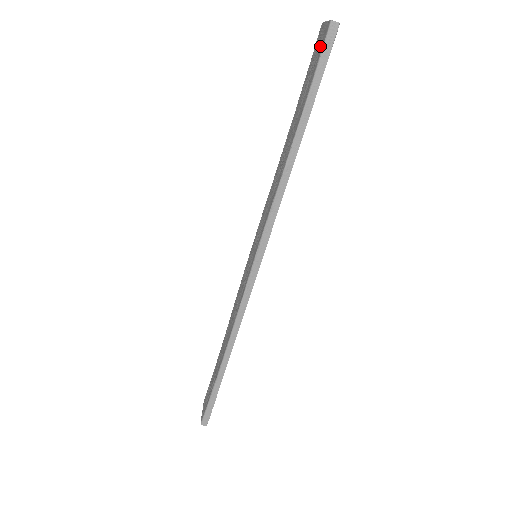
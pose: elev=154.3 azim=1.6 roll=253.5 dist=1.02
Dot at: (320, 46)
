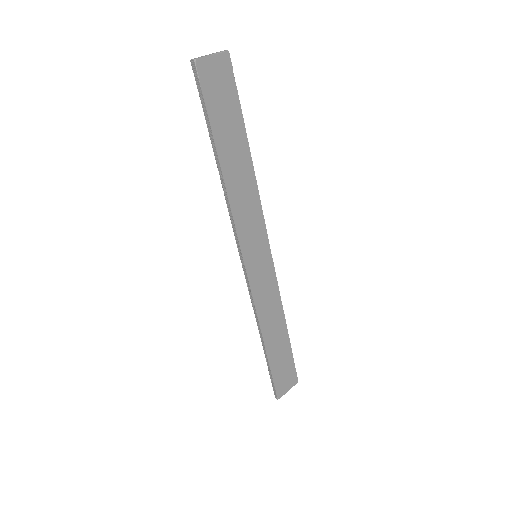
Dot at: (204, 79)
